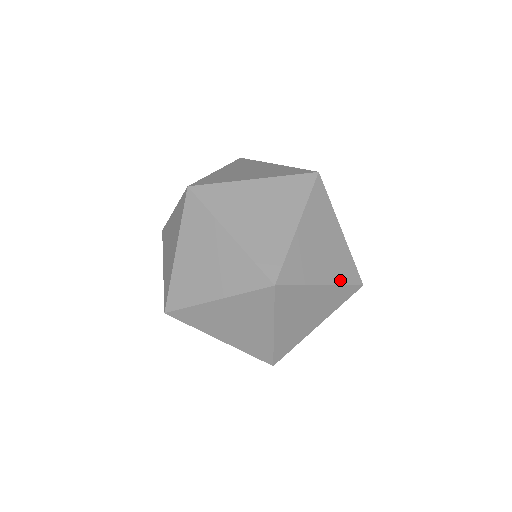
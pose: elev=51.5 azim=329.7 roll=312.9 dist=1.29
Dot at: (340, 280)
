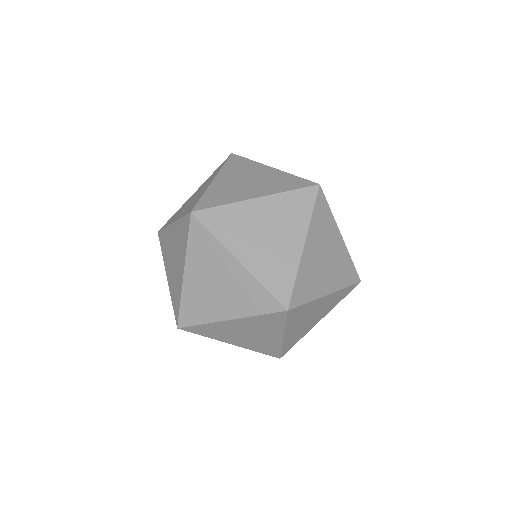
Dot at: occluded
